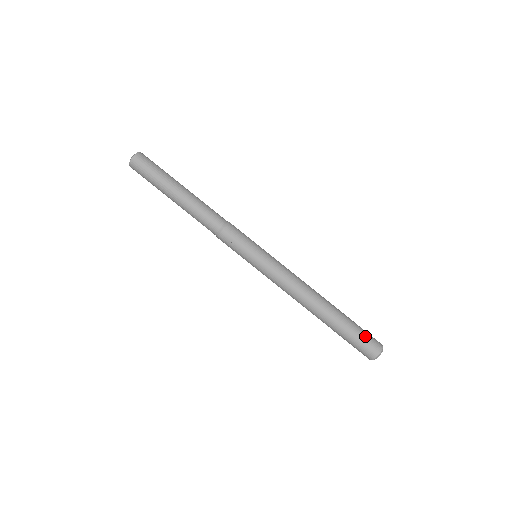
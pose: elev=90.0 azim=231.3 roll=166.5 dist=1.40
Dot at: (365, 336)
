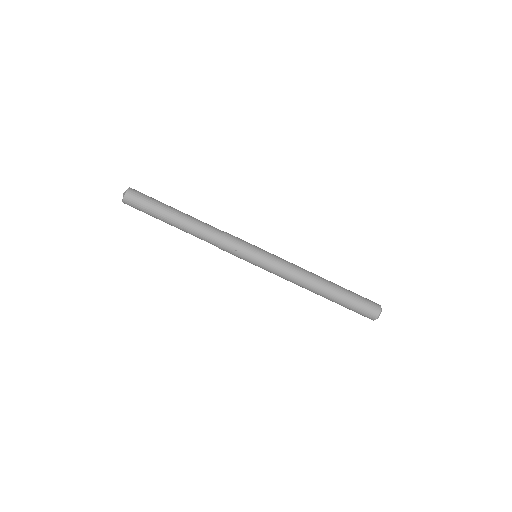
Dot at: (364, 304)
